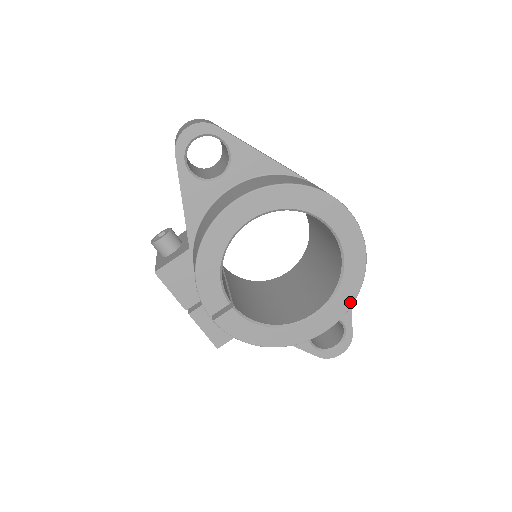
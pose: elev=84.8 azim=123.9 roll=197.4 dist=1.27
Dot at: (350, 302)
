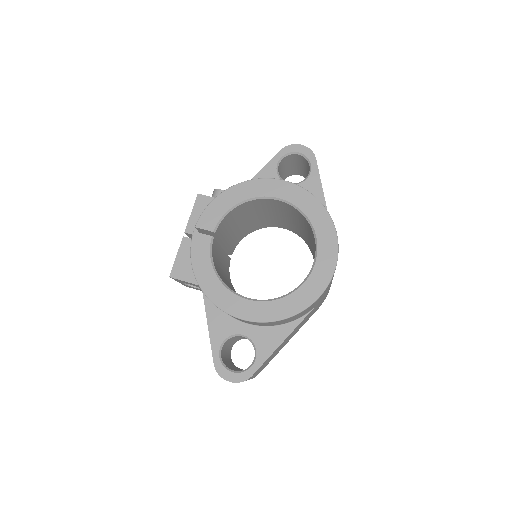
Dot at: (278, 317)
